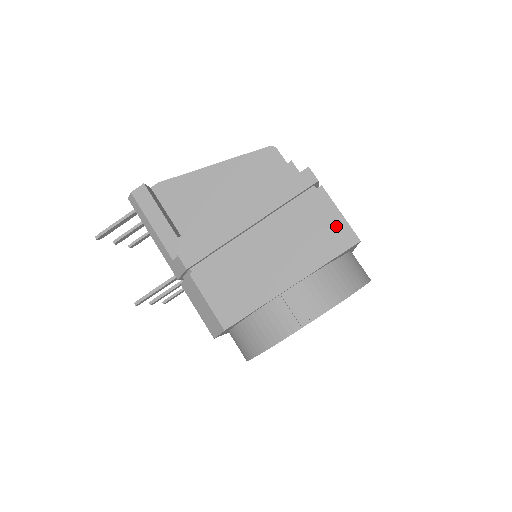
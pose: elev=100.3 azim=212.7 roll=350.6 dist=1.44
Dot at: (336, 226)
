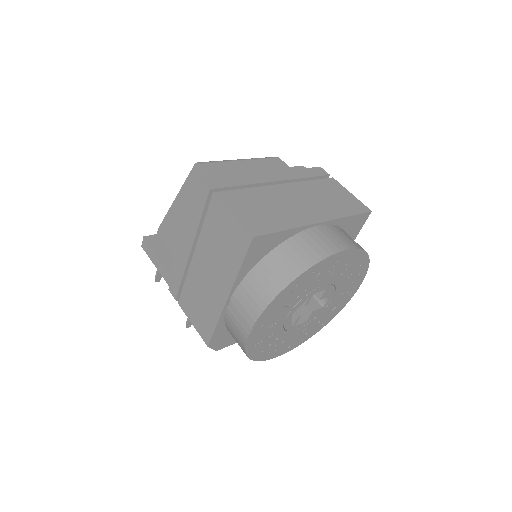
Dot at: (233, 229)
